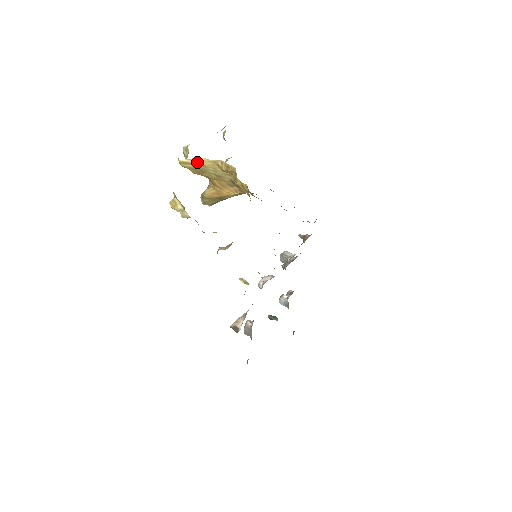
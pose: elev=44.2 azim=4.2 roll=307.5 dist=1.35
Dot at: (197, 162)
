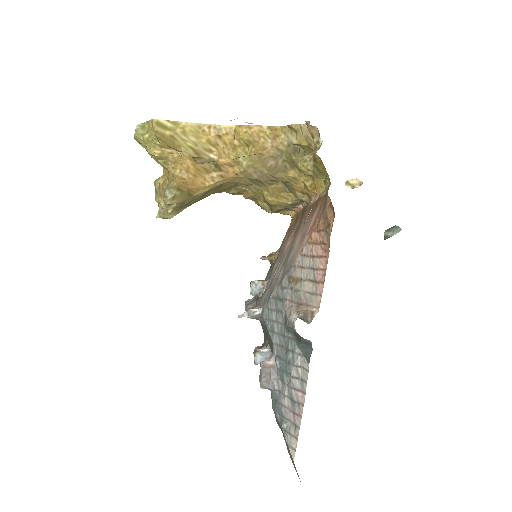
Dot at: (176, 127)
